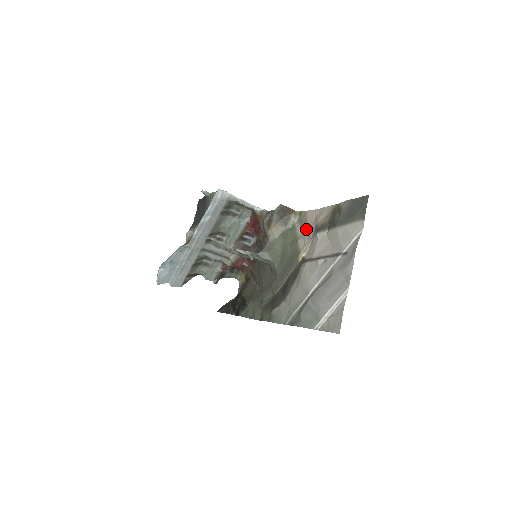
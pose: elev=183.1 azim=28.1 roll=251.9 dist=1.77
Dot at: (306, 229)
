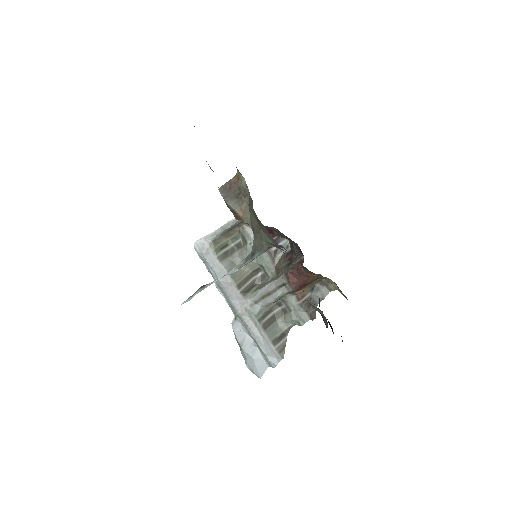
Dot at: occluded
